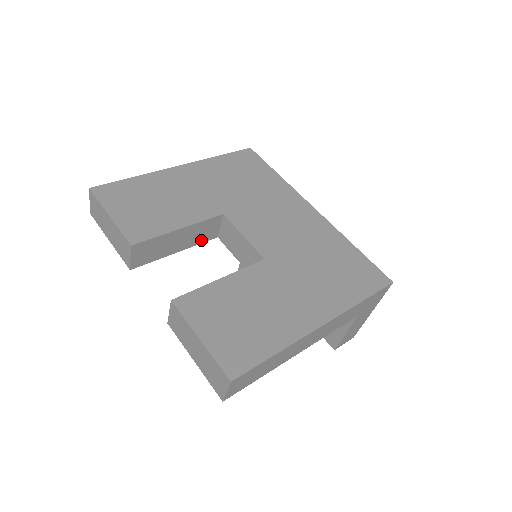
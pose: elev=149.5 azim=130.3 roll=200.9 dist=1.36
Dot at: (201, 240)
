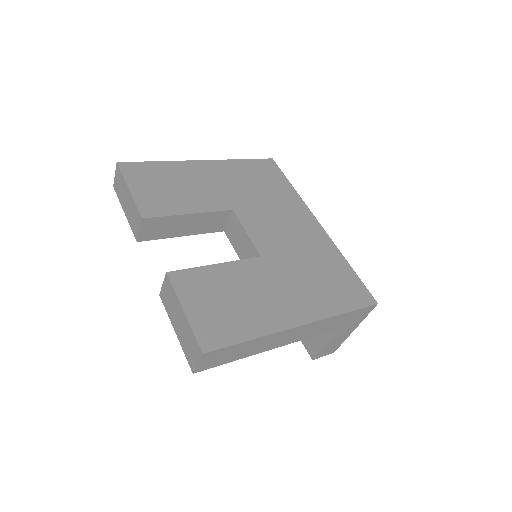
Dot at: (208, 230)
